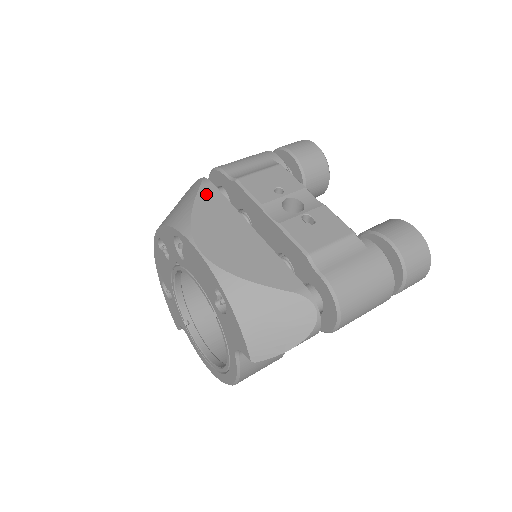
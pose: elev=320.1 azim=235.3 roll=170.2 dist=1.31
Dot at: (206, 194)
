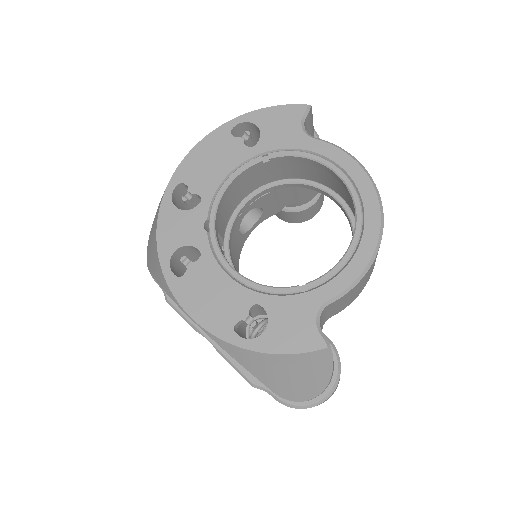
Dot at: occluded
